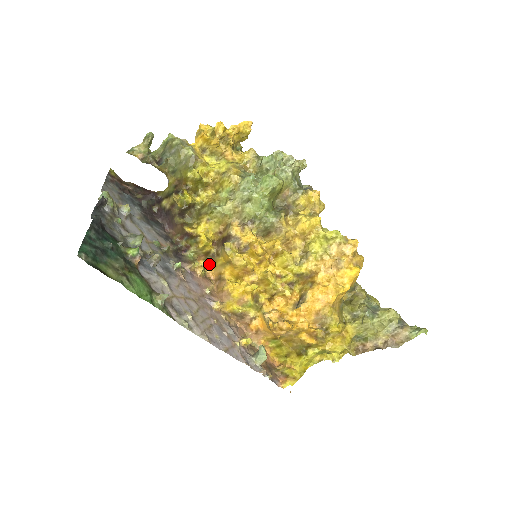
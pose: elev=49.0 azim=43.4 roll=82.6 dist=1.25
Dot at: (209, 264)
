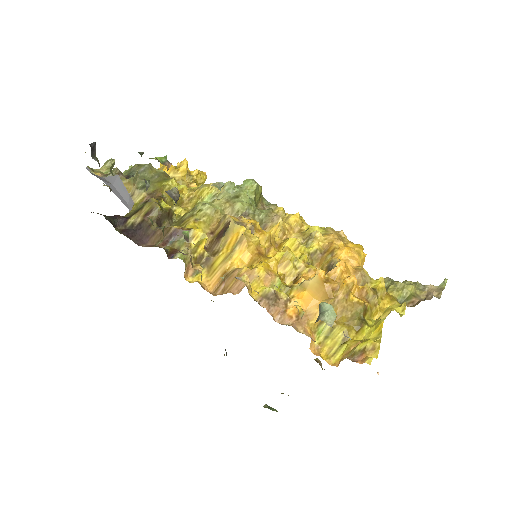
Dot at: occluded
